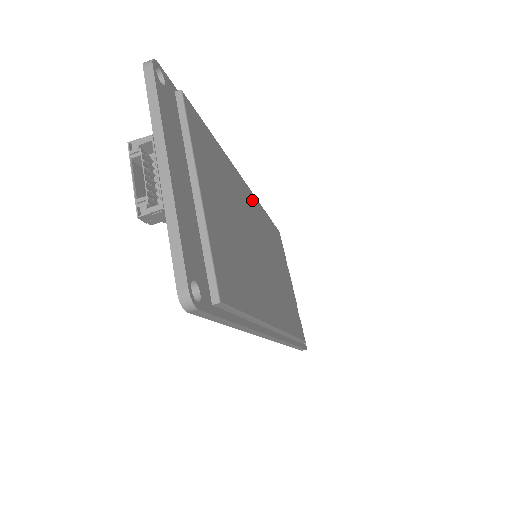
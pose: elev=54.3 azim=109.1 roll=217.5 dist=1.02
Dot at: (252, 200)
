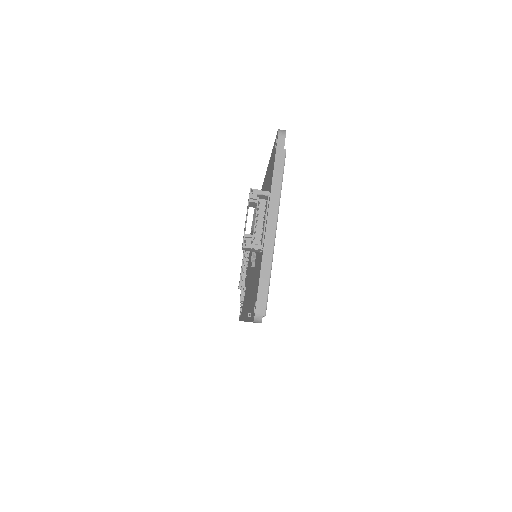
Dot at: occluded
